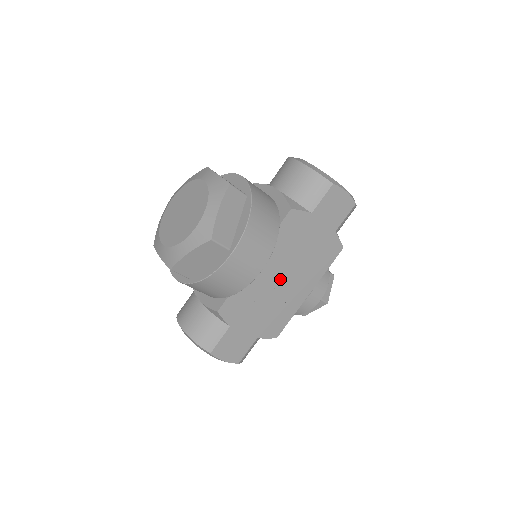
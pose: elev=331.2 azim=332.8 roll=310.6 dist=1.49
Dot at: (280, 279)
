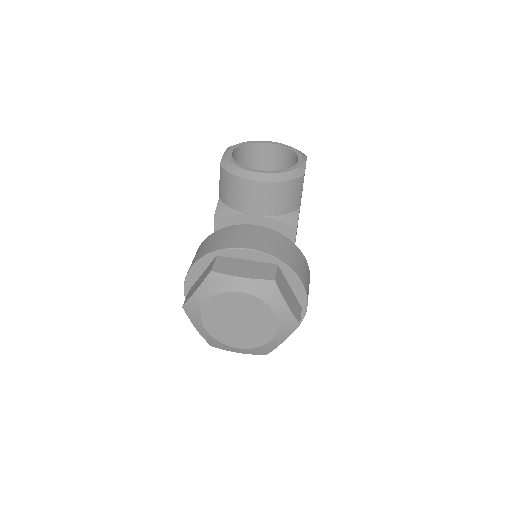
Dot at: occluded
